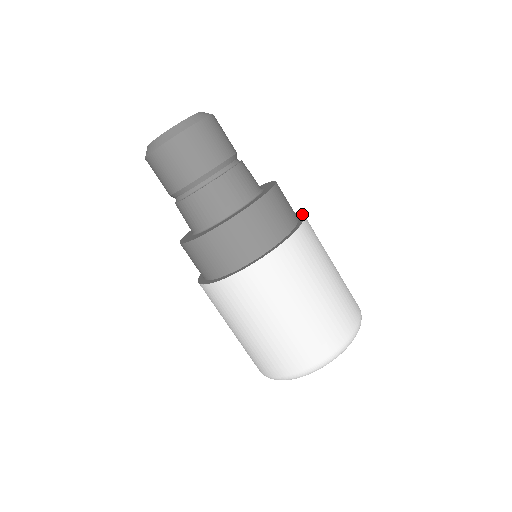
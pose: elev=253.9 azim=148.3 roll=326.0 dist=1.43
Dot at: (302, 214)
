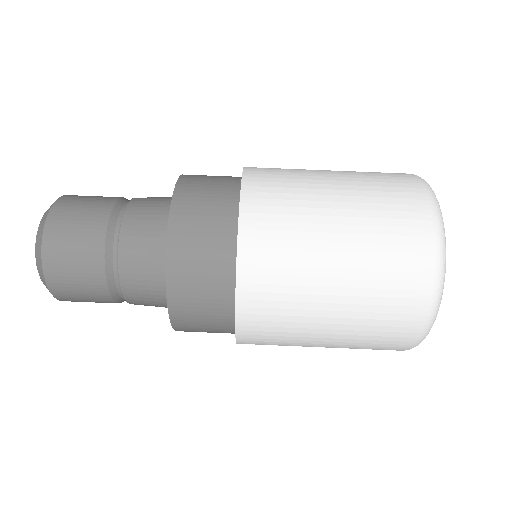
Dot at: occluded
